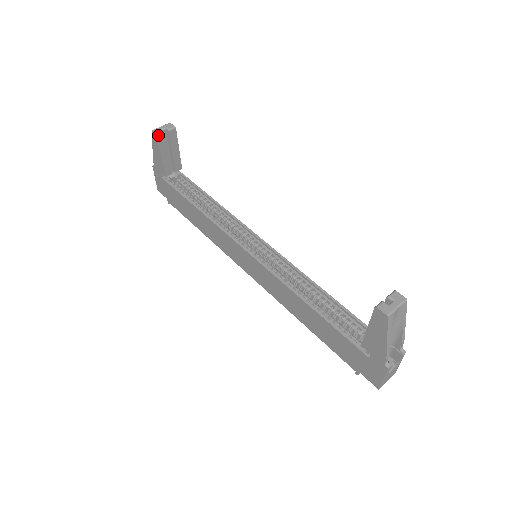
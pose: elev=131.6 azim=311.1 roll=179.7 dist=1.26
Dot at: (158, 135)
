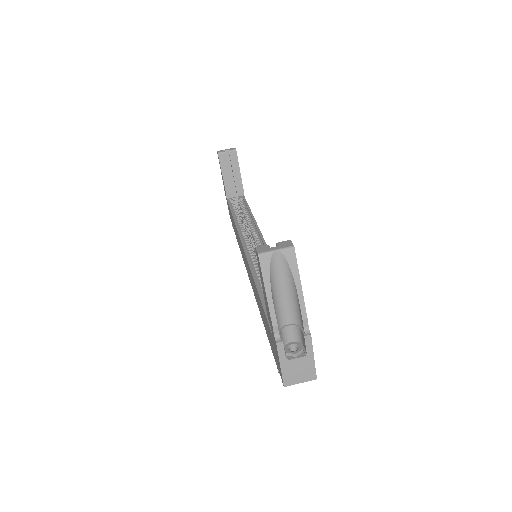
Dot at: (218, 153)
